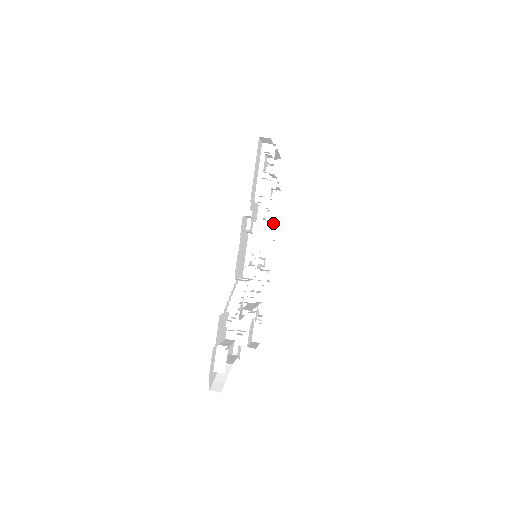
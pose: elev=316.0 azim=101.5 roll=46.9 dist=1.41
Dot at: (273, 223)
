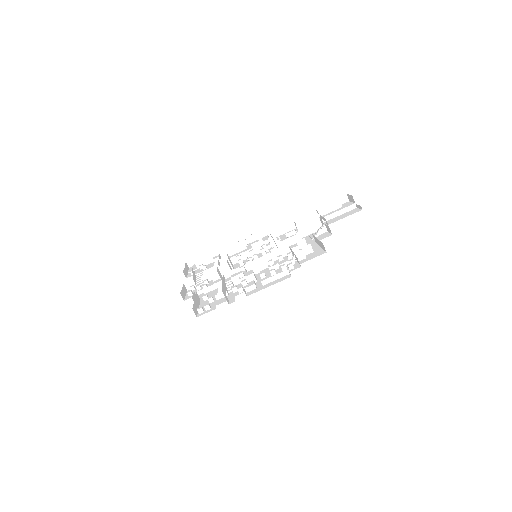
Dot at: (317, 242)
